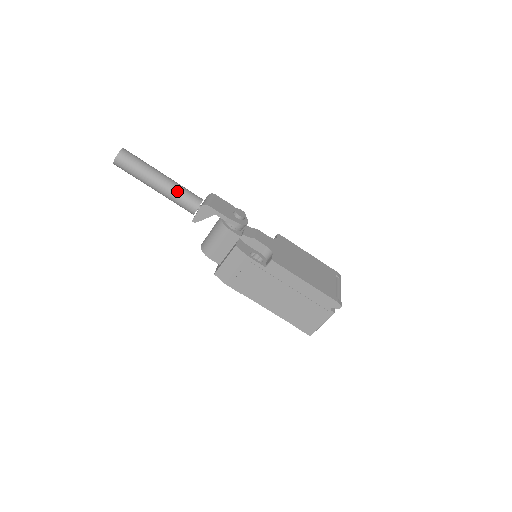
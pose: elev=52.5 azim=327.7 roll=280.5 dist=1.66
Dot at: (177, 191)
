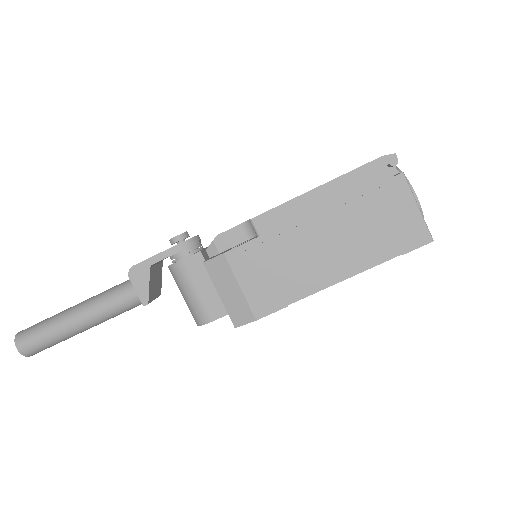
Dot at: (99, 299)
